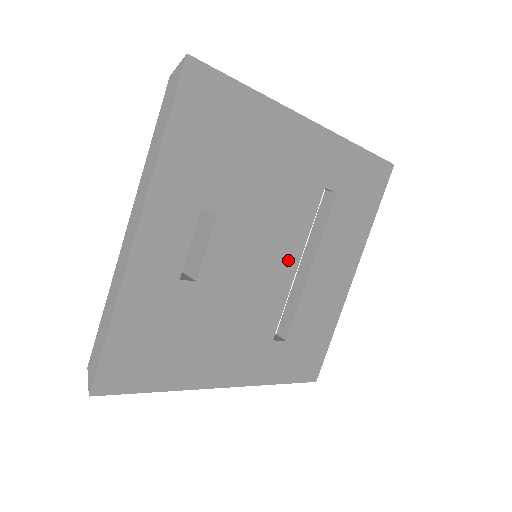
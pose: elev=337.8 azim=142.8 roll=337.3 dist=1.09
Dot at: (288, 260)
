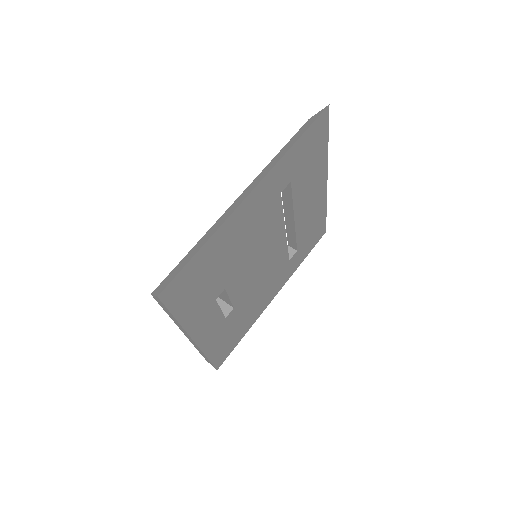
Dot at: (278, 239)
